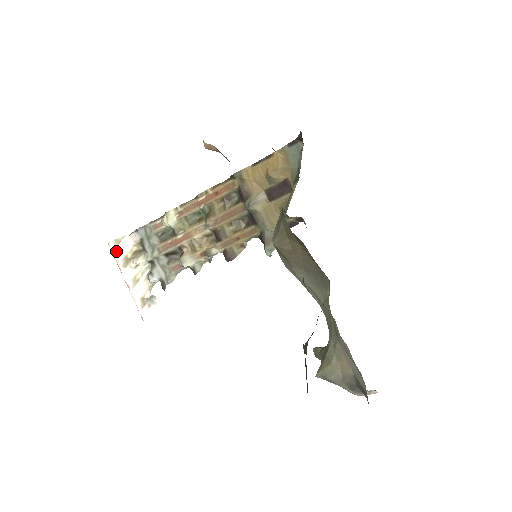
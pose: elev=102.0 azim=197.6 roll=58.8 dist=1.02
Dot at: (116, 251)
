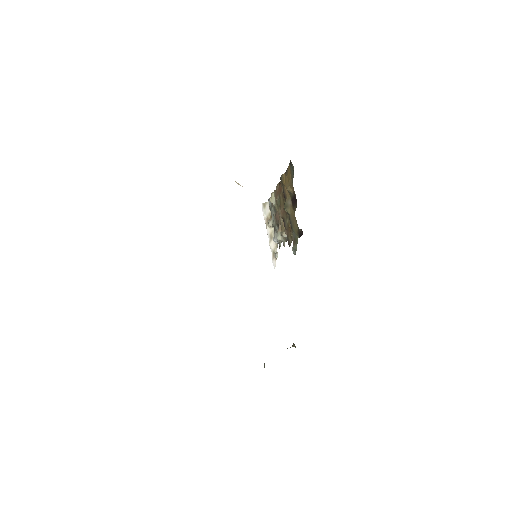
Dot at: (264, 212)
